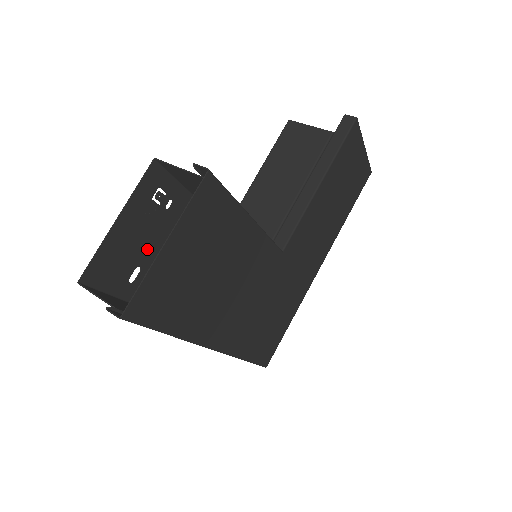
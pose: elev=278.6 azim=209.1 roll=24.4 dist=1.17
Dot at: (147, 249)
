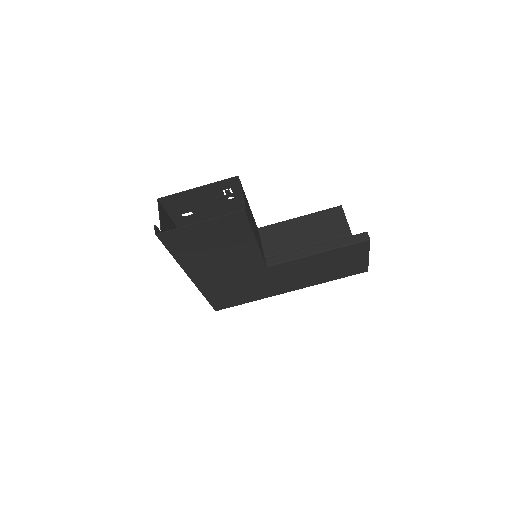
Dot at: (203, 208)
